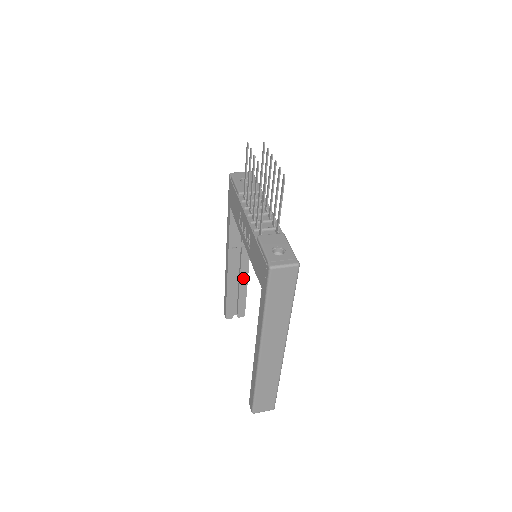
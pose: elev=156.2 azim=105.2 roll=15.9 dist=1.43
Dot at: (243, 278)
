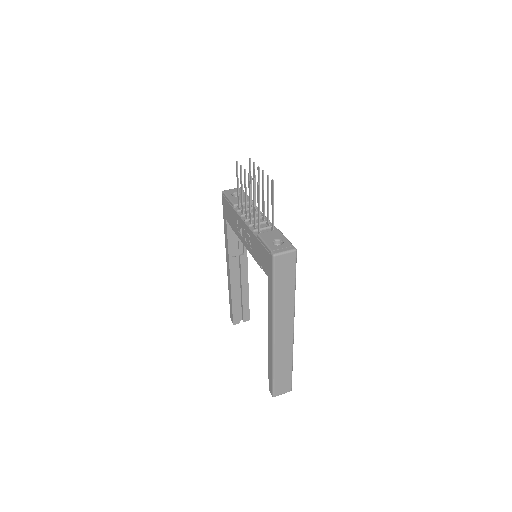
Dot at: (244, 284)
